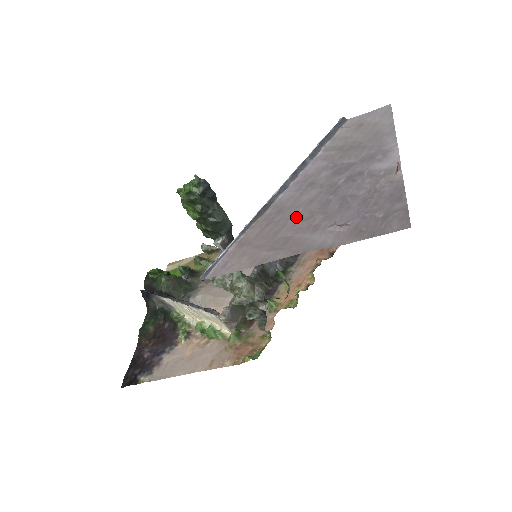
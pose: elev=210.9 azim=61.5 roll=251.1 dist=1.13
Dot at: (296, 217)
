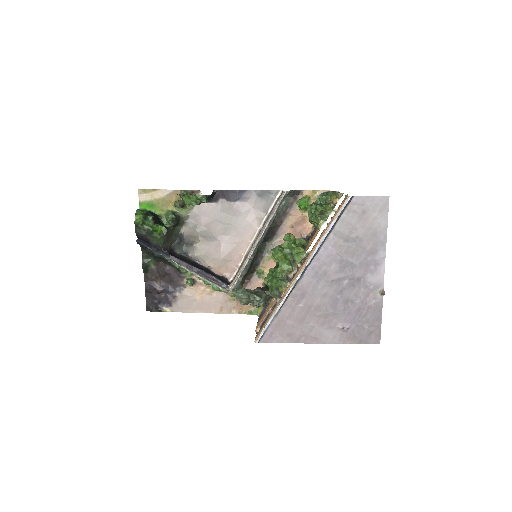
Dot at: (316, 307)
